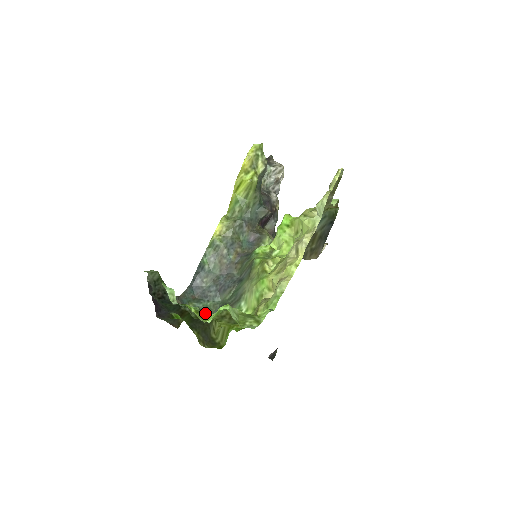
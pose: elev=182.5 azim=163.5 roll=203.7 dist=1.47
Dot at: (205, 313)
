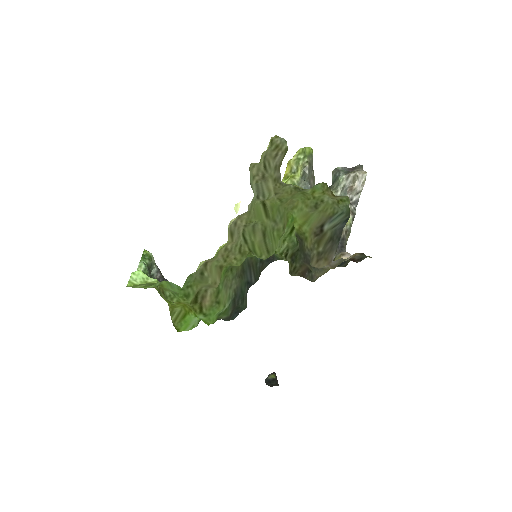
Dot at: occluded
